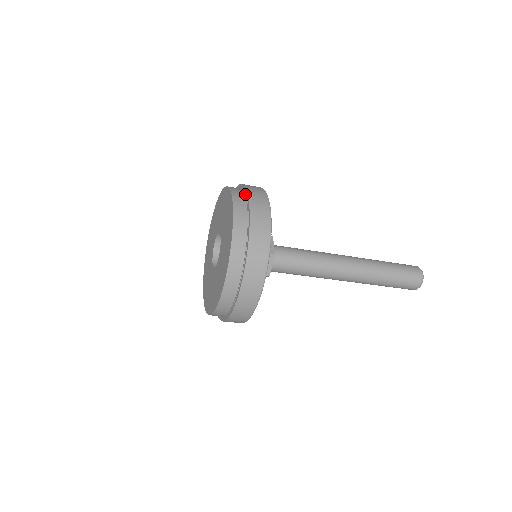
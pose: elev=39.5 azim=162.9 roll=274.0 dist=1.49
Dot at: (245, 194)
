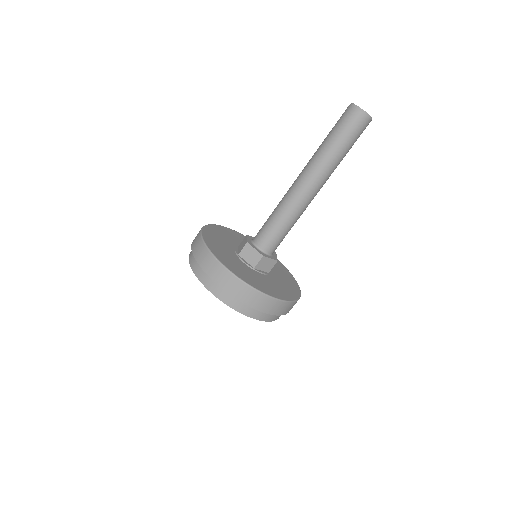
Dot at: (204, 270)
